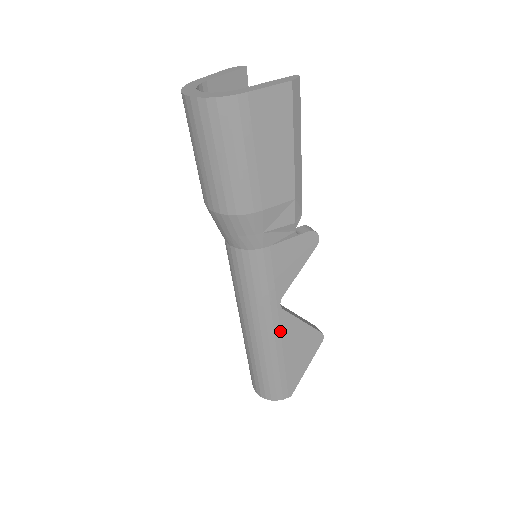
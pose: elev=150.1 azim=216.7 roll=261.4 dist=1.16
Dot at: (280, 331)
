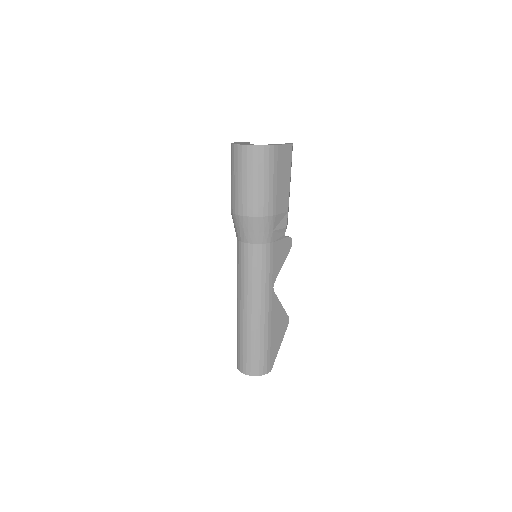
Dot at: (271, 310)
